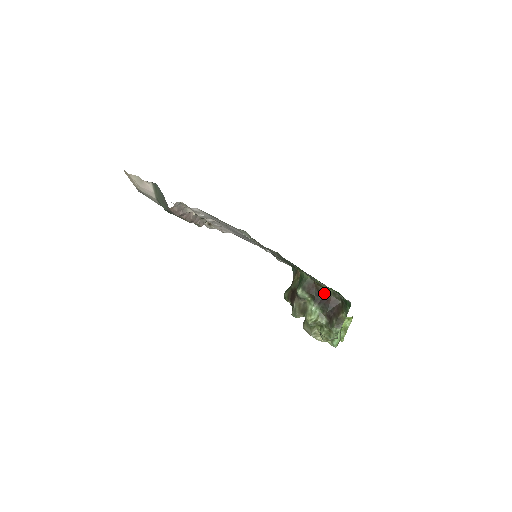
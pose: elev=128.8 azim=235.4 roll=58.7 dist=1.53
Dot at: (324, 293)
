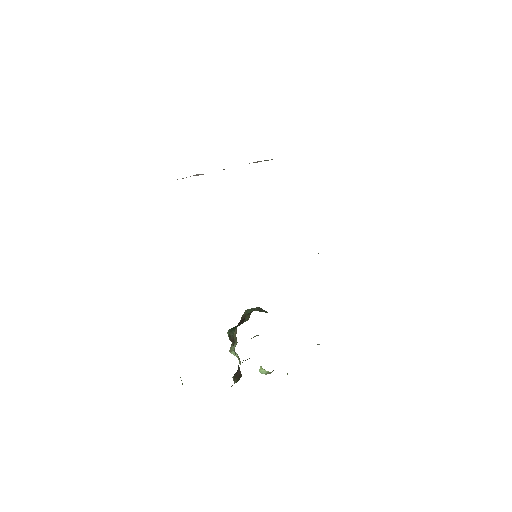
Dot at: occluded
